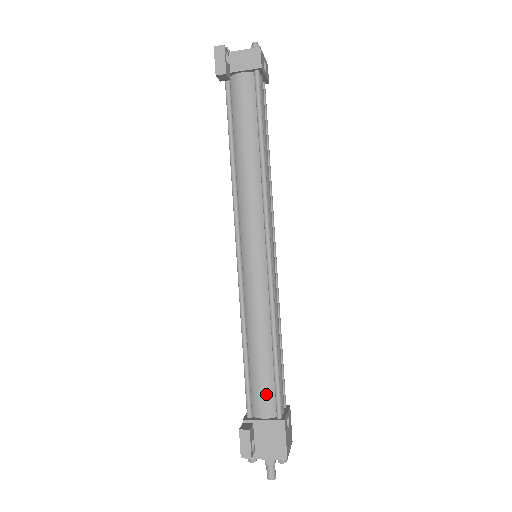
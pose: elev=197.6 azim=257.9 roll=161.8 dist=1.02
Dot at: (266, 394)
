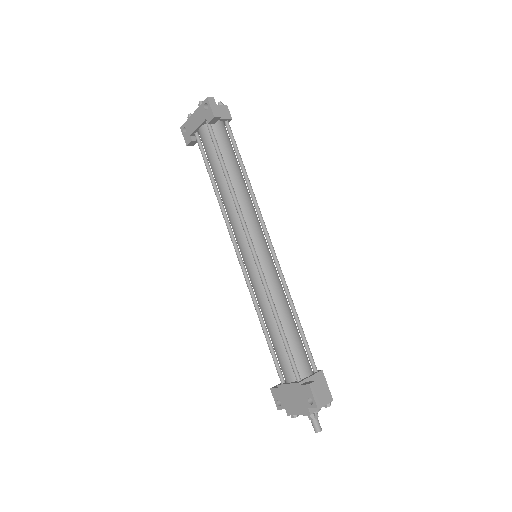
Dot at: (304, 356)
